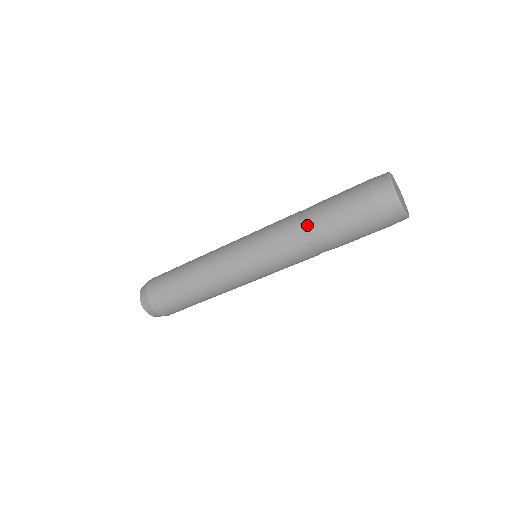
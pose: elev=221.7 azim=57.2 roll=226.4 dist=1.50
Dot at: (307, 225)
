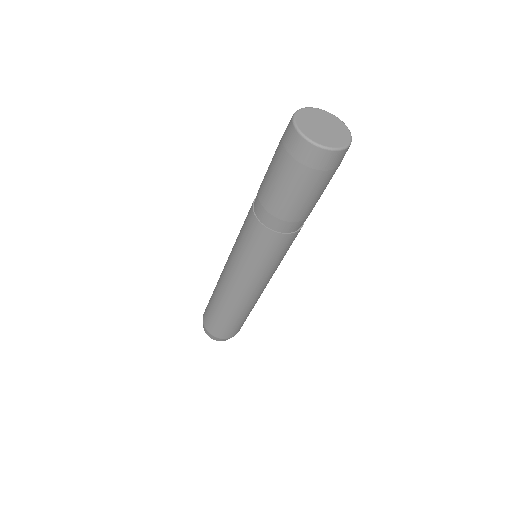
Dot at: (270, 223)
